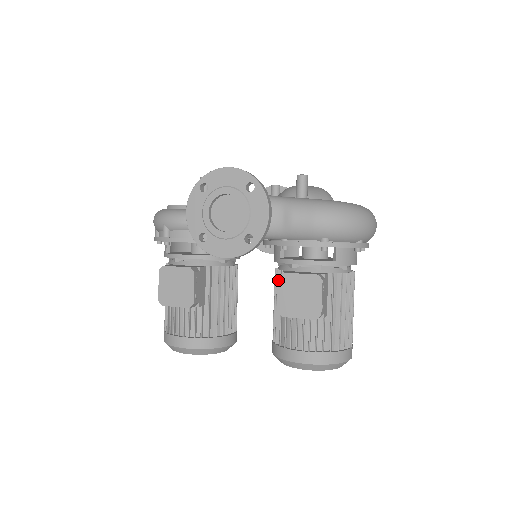
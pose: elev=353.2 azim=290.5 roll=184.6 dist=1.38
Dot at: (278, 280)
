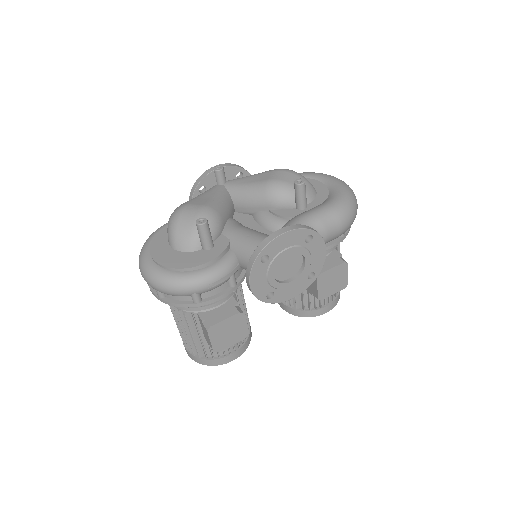
Dot at: occluded
